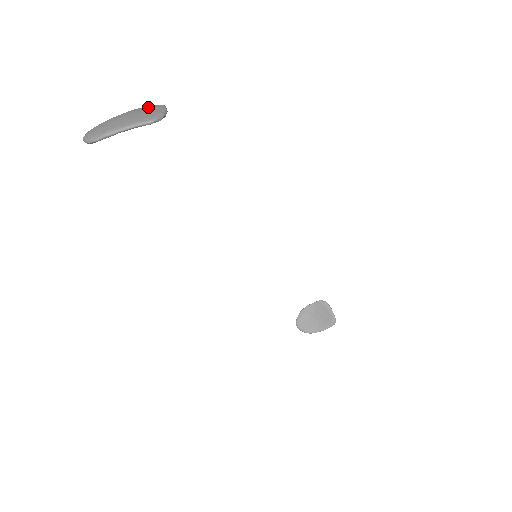
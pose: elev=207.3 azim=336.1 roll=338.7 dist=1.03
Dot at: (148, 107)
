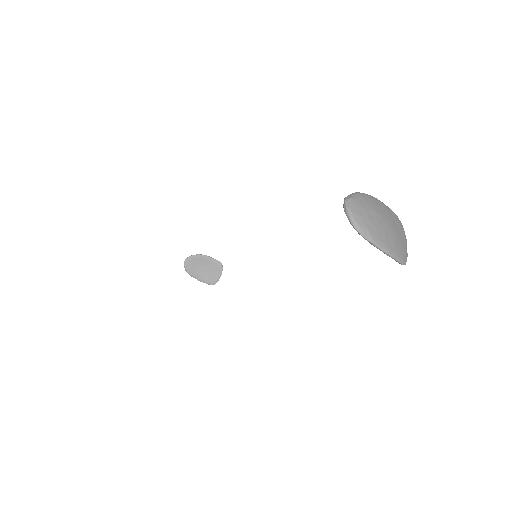
Dot at: (398, 223)
